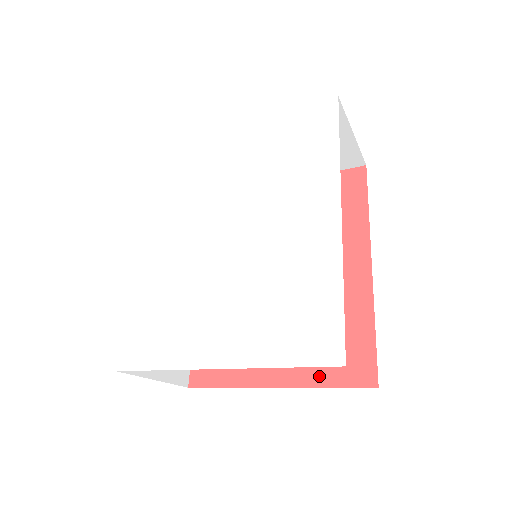
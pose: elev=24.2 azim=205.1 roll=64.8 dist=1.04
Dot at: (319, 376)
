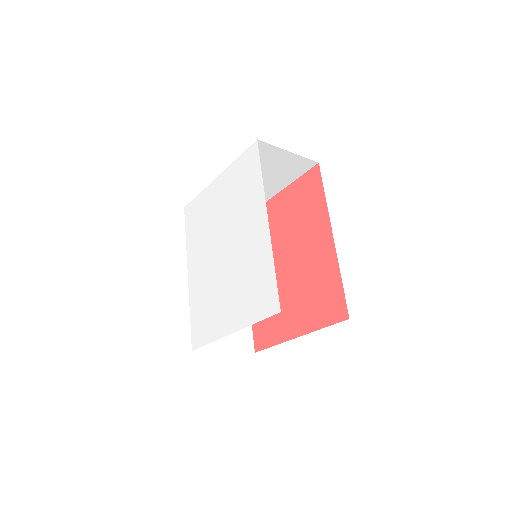
Dot at: (318, 322)
